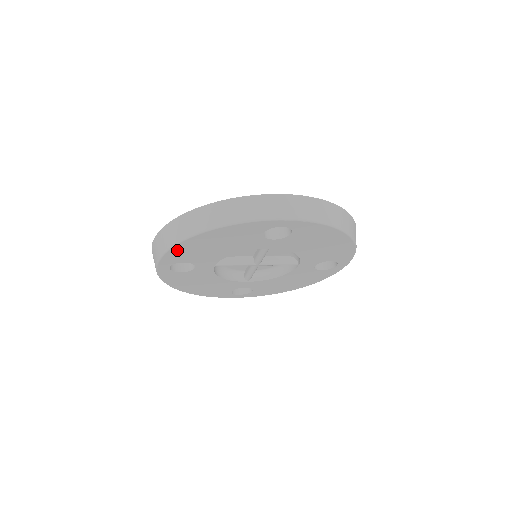
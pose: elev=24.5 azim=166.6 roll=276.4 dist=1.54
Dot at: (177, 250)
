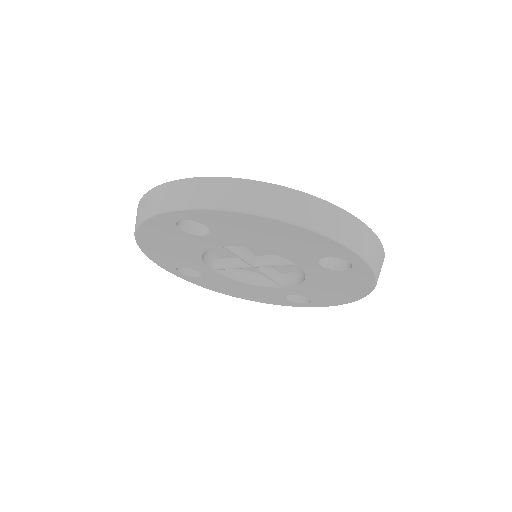
Dot at: (152, 255)
